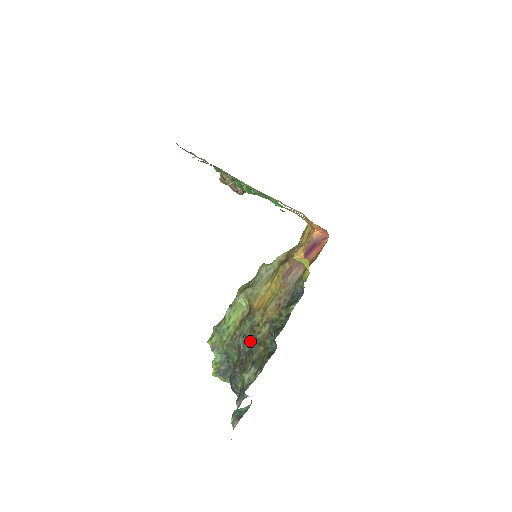
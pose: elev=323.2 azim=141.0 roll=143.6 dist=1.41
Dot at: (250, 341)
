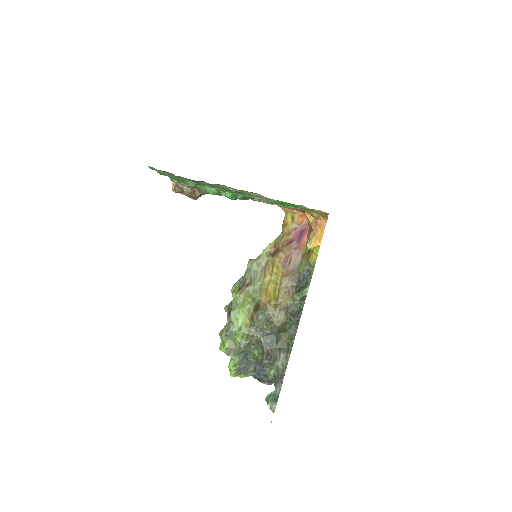
Dot at: (270, 332)
